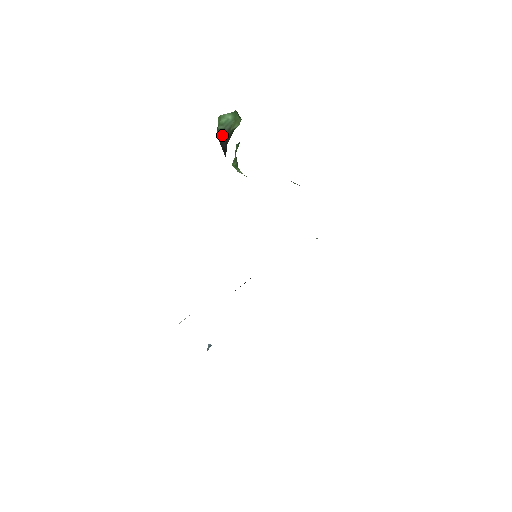
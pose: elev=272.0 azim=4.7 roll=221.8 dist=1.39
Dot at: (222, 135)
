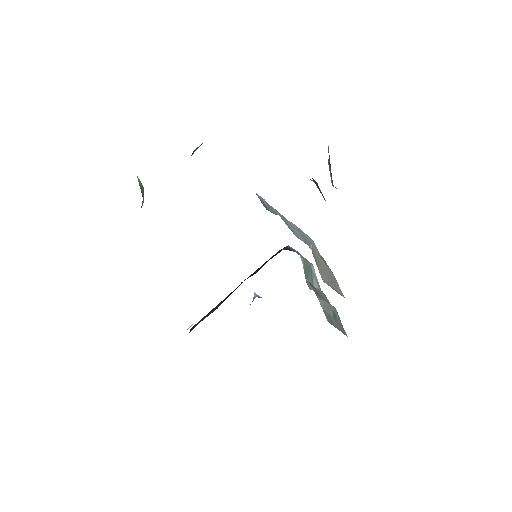
Dot at: occluded
